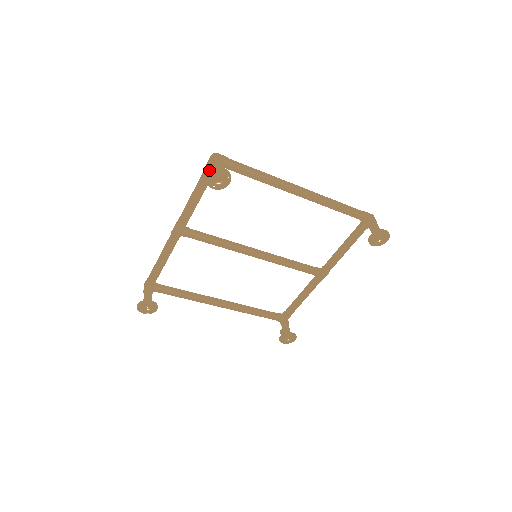
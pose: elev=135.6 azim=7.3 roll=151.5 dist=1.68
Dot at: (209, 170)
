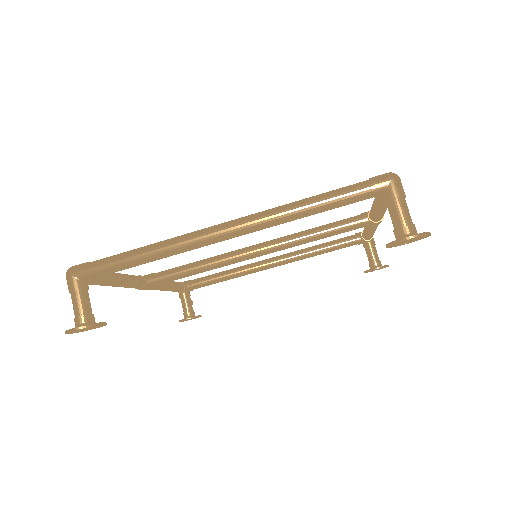
Dot at: occluded
